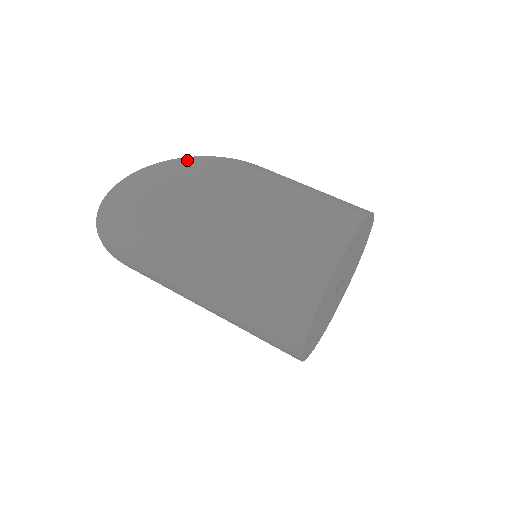
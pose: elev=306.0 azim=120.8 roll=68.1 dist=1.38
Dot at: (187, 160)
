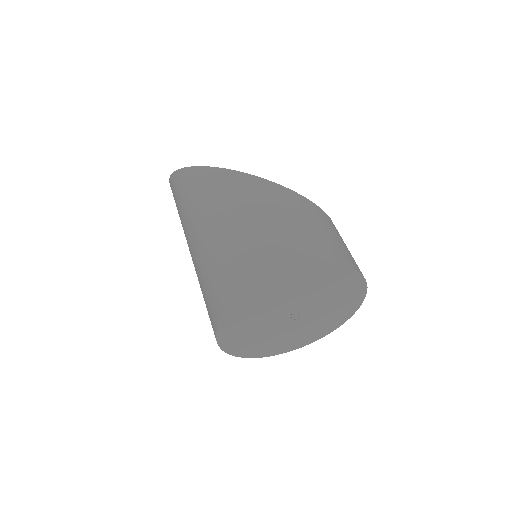
Dot at: (193, 170)
